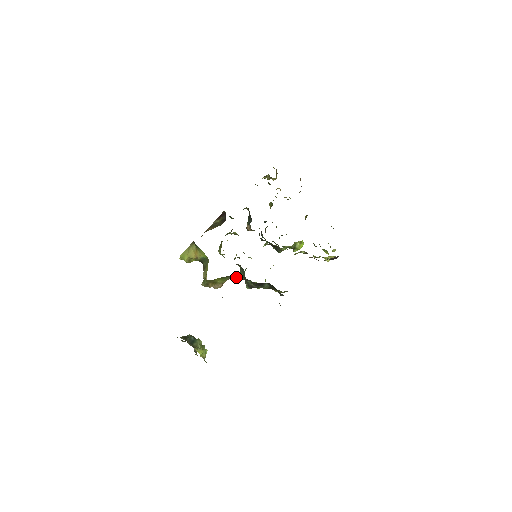
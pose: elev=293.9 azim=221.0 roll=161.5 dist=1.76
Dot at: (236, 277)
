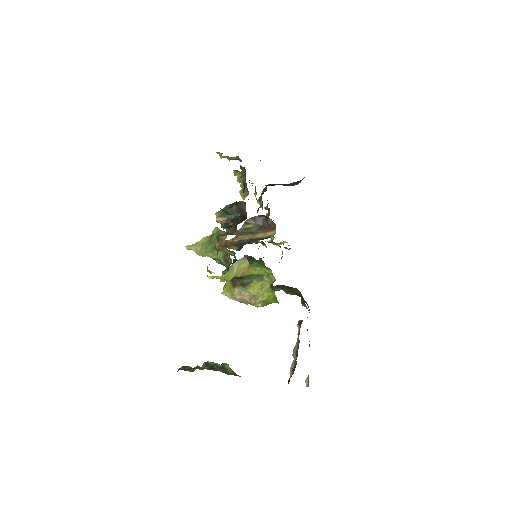
Dot at: occluded
